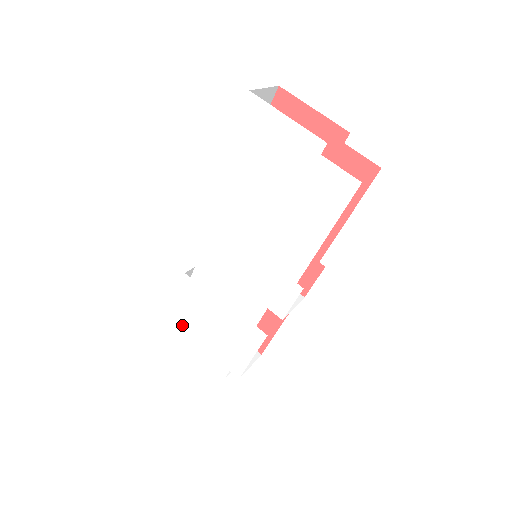
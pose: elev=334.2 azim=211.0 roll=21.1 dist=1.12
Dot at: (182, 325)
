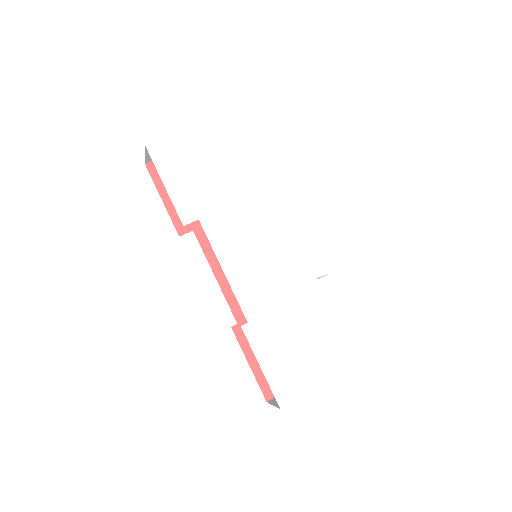
Dot at: (289, 378)
